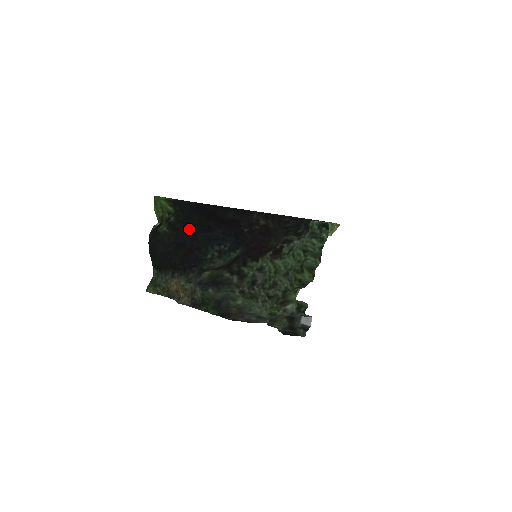
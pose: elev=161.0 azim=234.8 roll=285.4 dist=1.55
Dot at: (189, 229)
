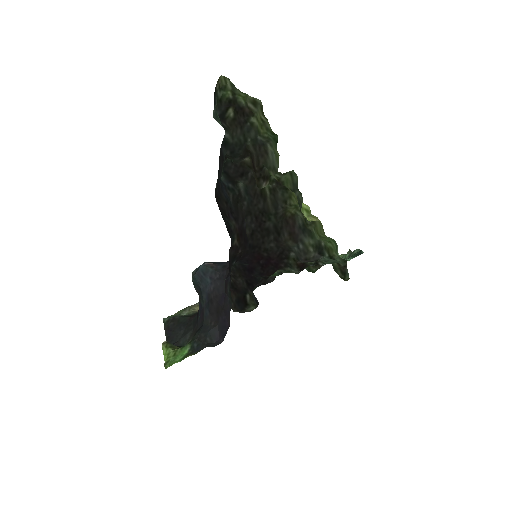
Dot at: (202, 322)
